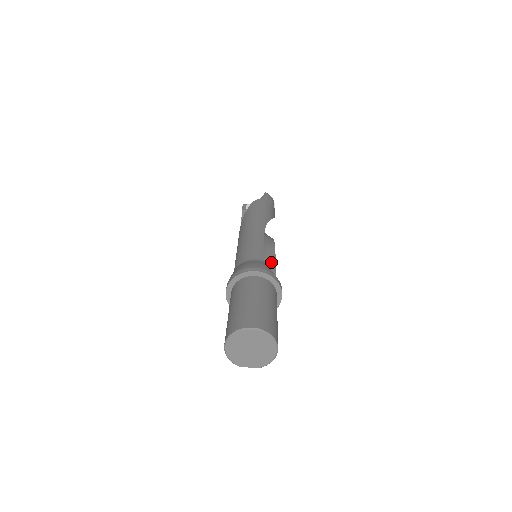
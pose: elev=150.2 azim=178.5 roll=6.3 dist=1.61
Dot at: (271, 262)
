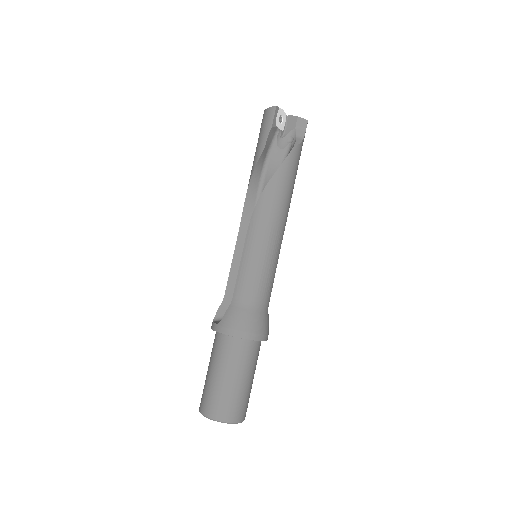
Dot at: occluded
